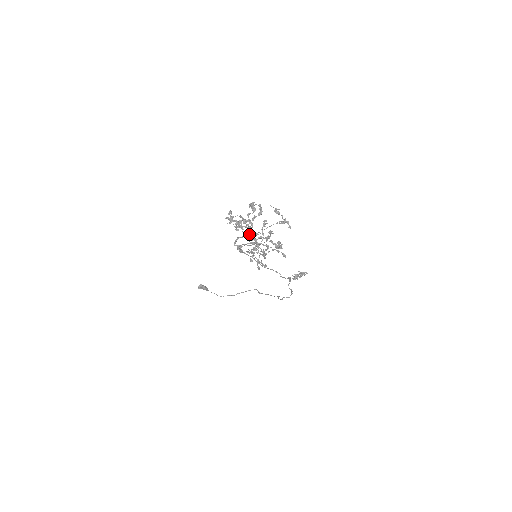
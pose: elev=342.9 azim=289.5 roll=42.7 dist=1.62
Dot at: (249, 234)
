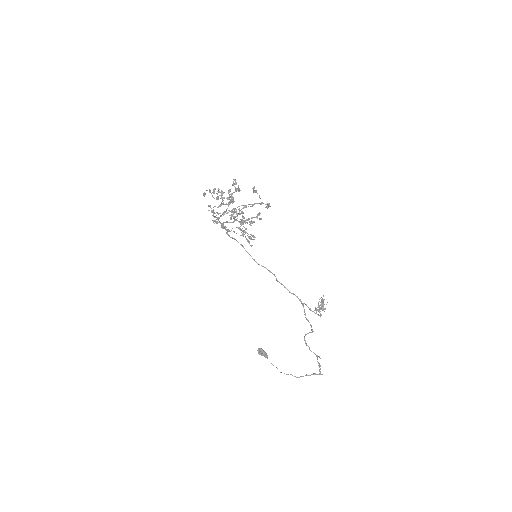
Dot at: occluded
